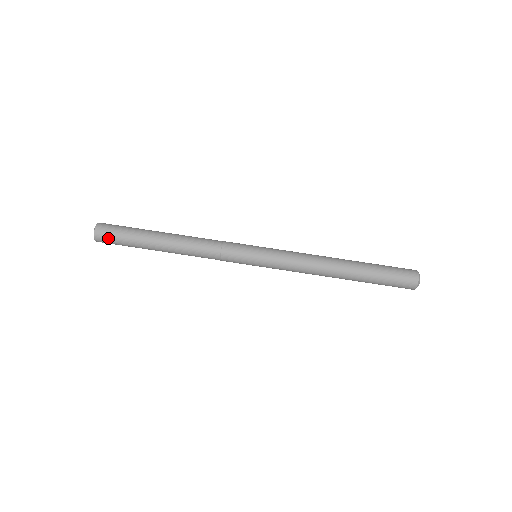
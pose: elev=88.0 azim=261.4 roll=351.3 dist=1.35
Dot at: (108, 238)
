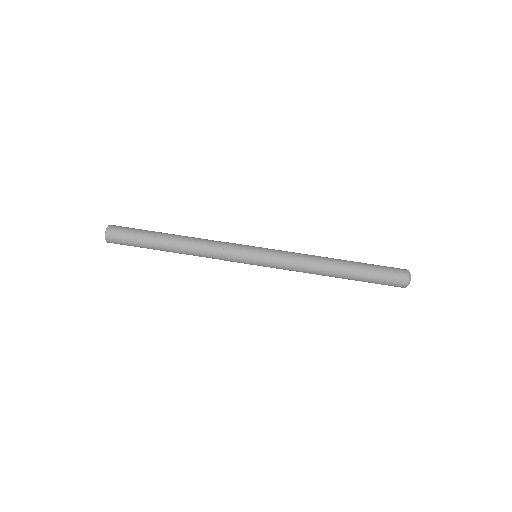
Dot at: (118, 239)
